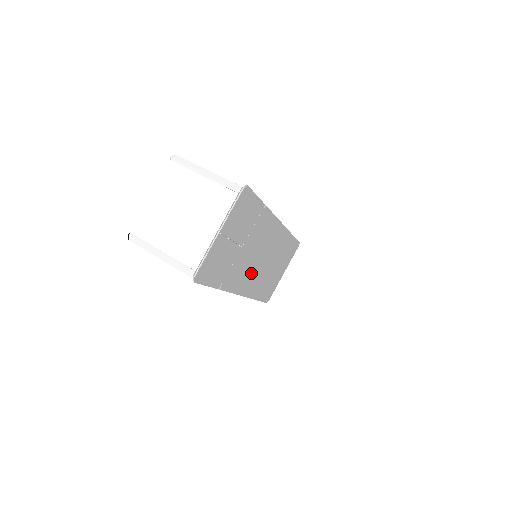
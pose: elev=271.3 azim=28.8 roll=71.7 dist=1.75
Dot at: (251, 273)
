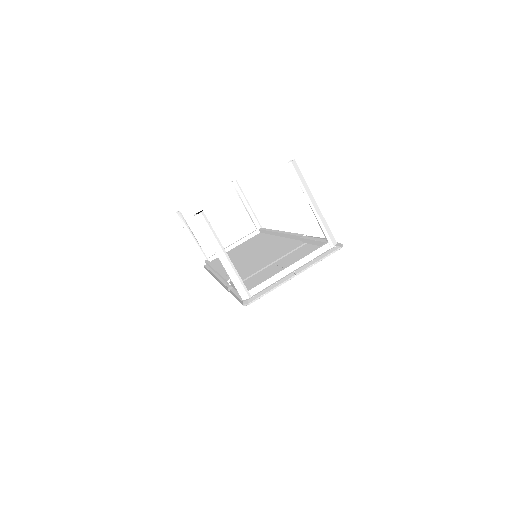
Dot at: occluded
